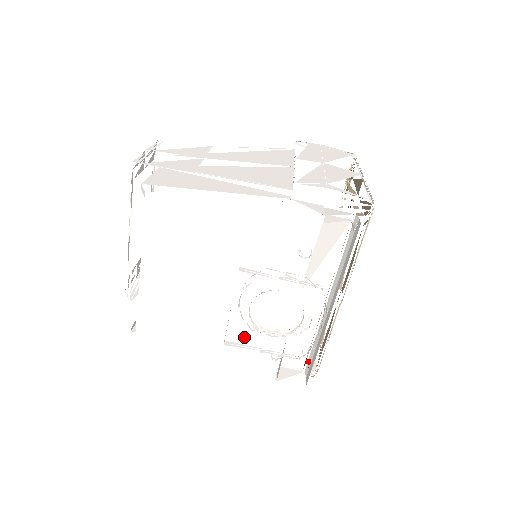
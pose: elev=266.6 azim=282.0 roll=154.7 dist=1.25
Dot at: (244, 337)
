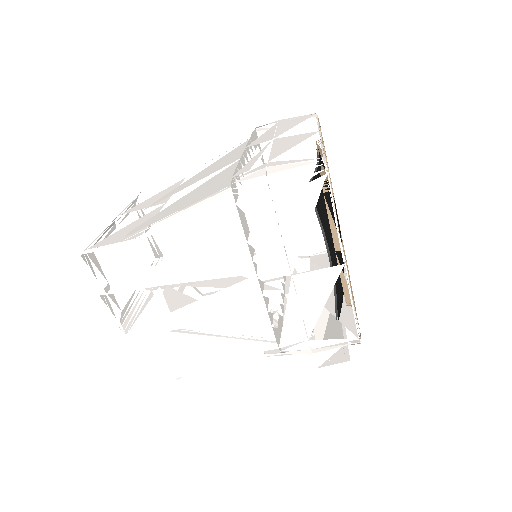
Dot at: occluded
